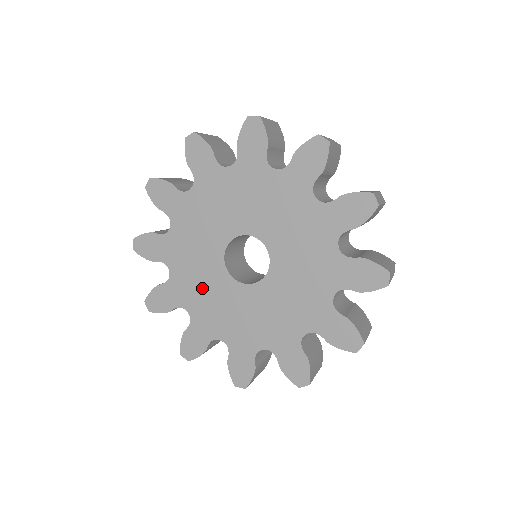
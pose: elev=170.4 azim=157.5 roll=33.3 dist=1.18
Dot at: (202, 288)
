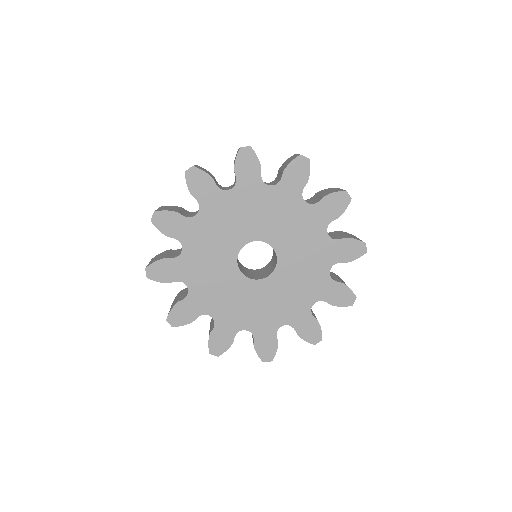
Dot at: (210, 246)
